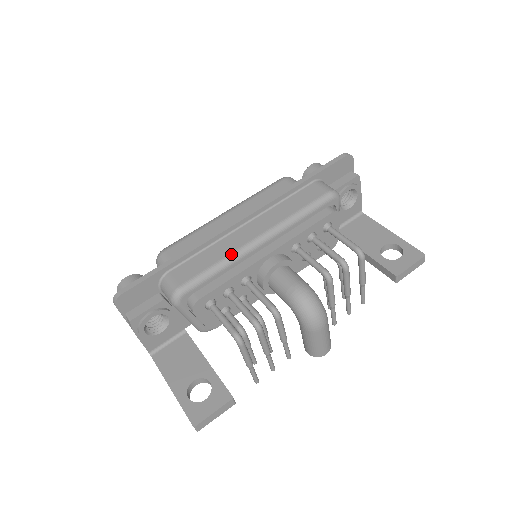
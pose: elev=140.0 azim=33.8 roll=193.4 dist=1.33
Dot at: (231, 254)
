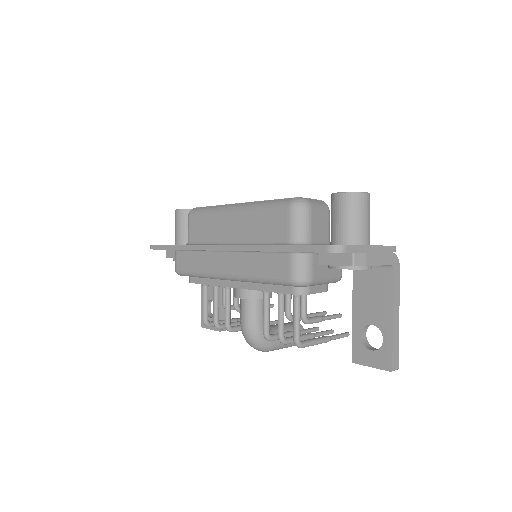
Dot at: (206, 274)
